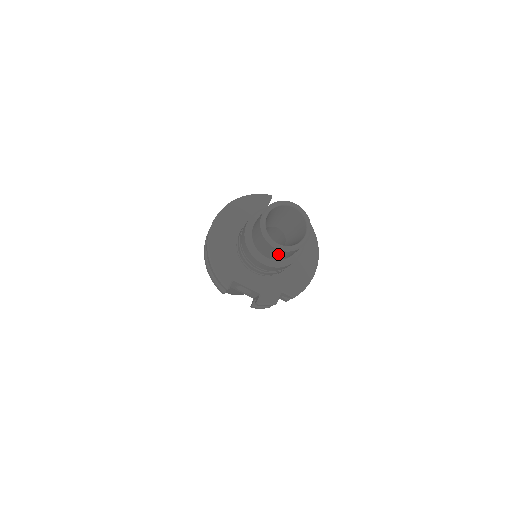
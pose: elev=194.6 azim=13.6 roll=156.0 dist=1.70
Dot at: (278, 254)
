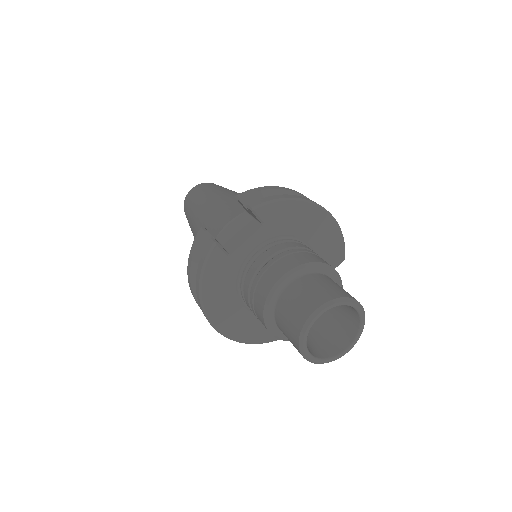
Dot at: occluded
